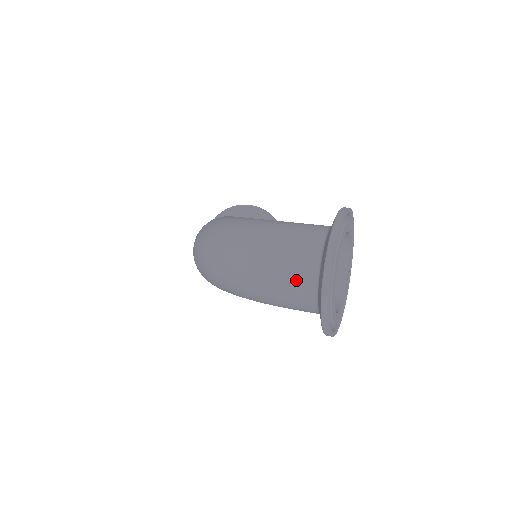
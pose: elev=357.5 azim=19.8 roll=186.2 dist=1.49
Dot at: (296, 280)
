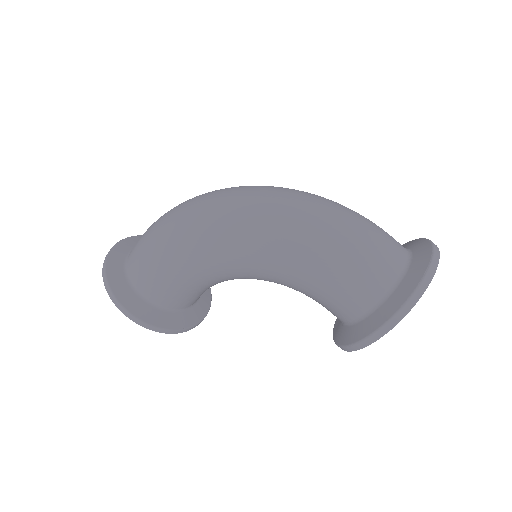
Dot at: (390, 247)
